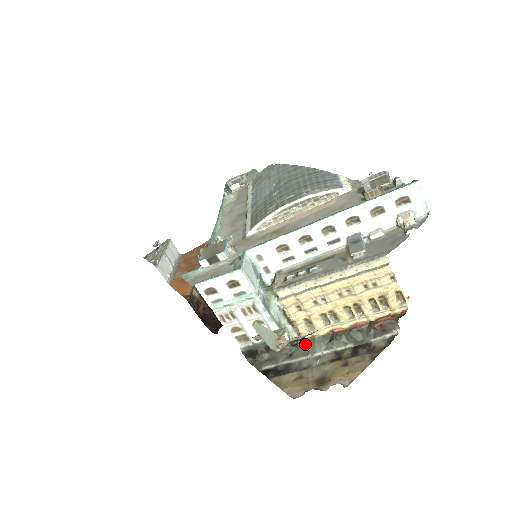
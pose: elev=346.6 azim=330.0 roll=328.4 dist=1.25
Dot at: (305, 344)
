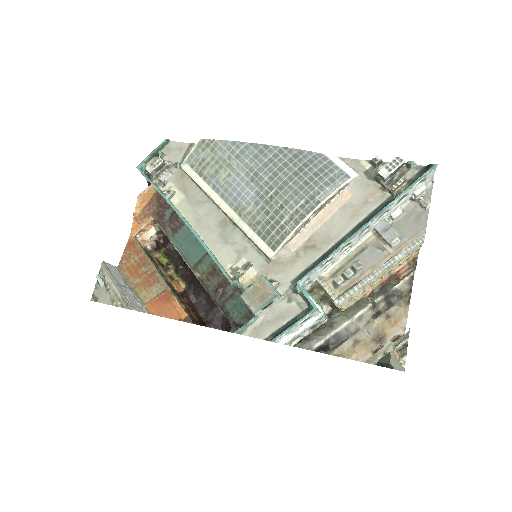
Dot at: (343, 313)
